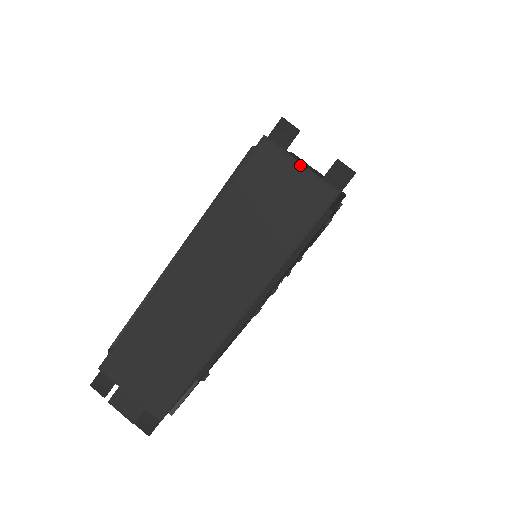
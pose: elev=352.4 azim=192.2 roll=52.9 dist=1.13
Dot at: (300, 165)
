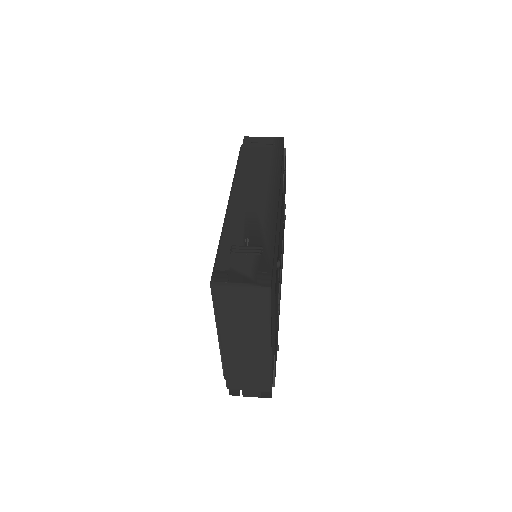
Dot at: (241, 287)
